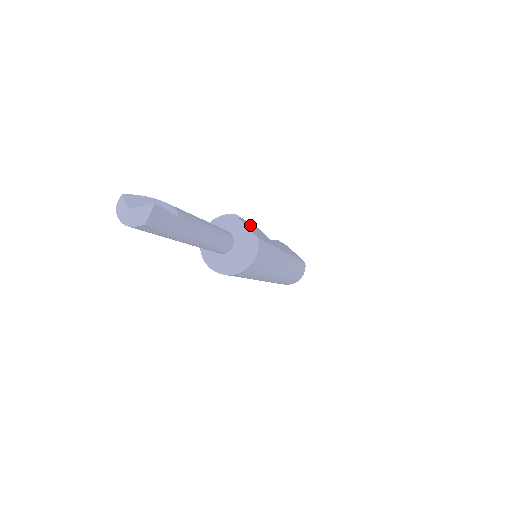
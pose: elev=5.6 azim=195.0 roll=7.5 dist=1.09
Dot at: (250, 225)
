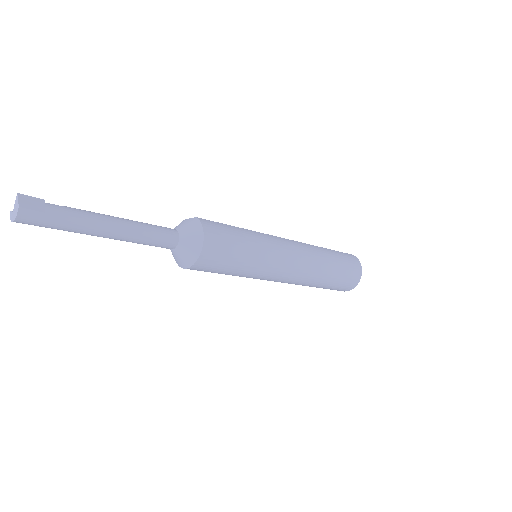
Dot at: occluded
